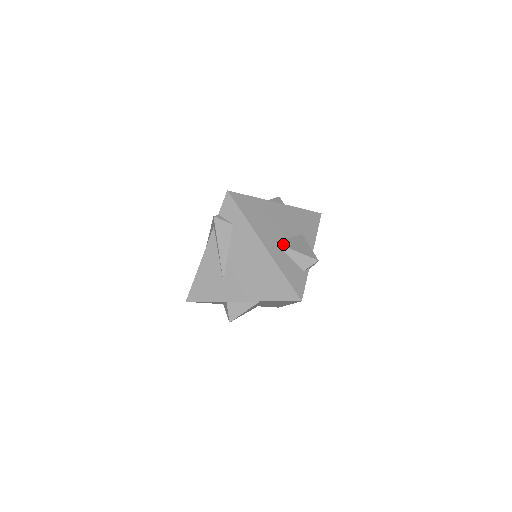
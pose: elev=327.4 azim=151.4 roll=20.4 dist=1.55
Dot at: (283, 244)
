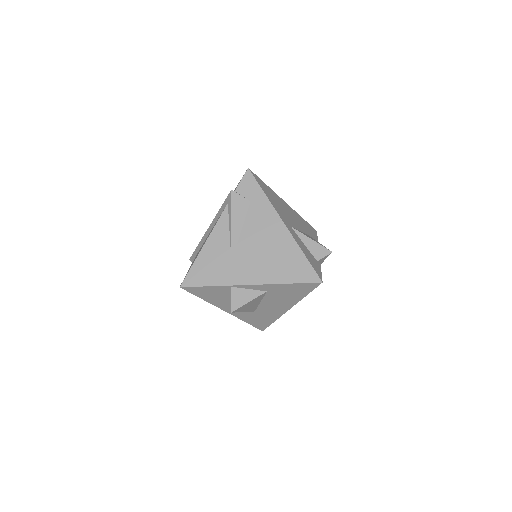
Dot at: occluded
